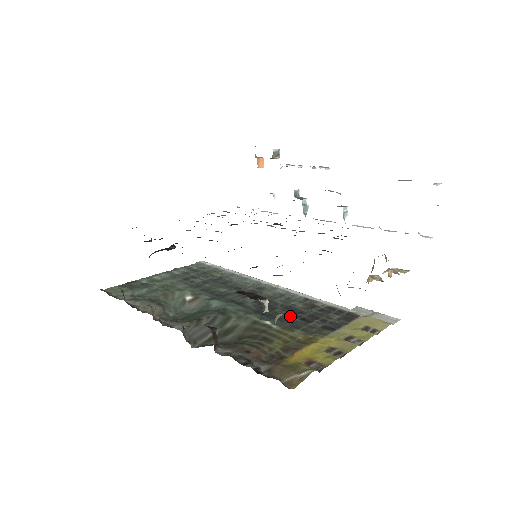
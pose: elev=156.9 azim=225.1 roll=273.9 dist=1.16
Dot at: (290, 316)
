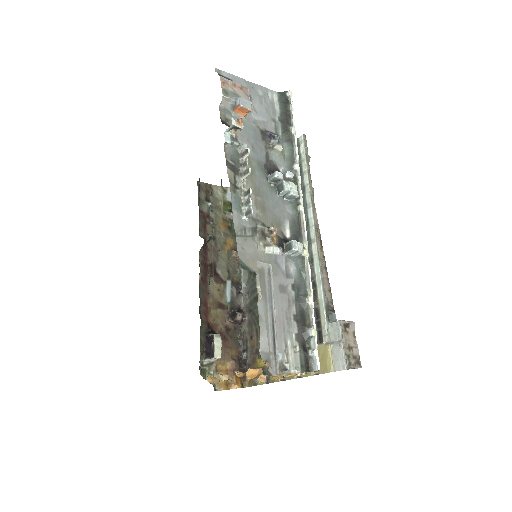
Dot at: occluded
